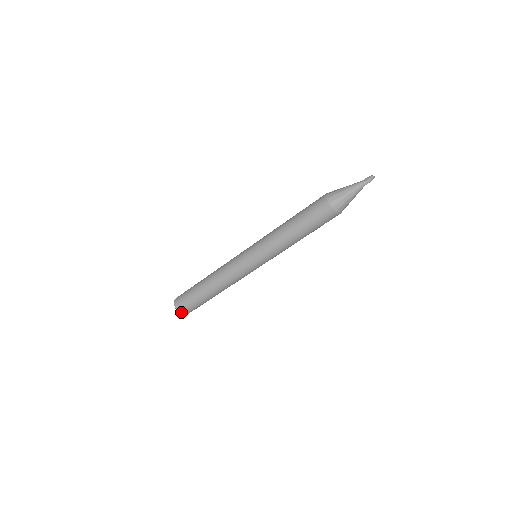
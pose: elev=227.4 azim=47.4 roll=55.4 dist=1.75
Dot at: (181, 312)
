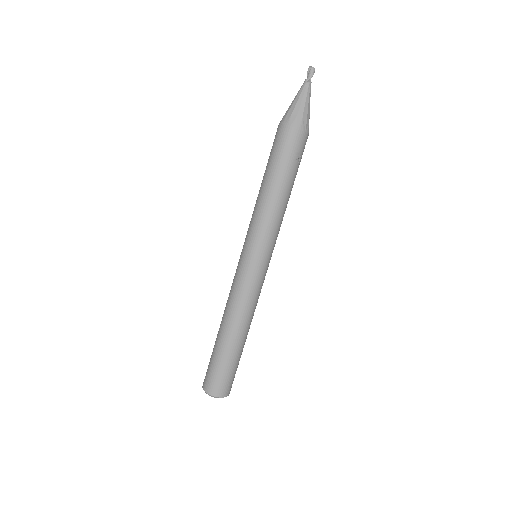
Dot at: (211, 392)
